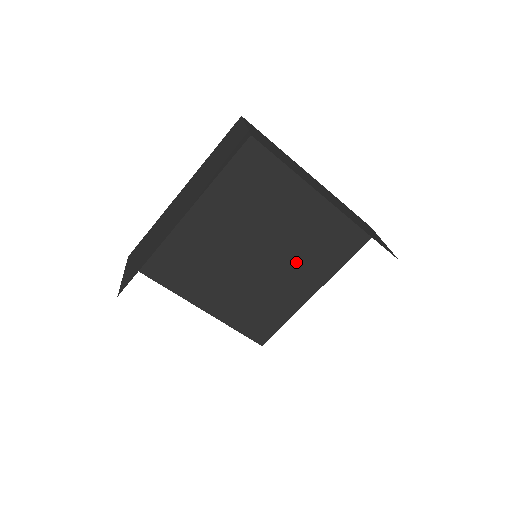
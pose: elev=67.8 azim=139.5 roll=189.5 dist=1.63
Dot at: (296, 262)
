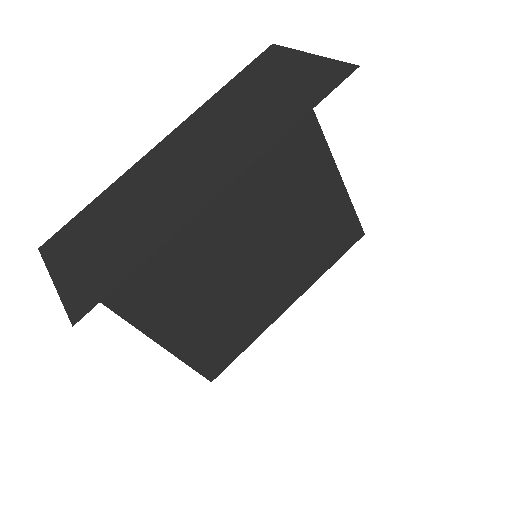
Dot at: (282, 266)
